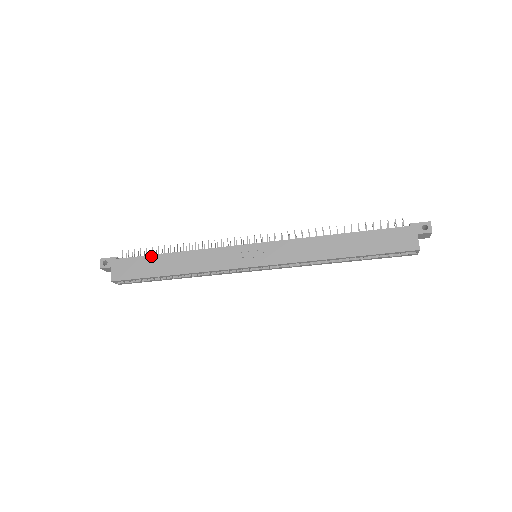
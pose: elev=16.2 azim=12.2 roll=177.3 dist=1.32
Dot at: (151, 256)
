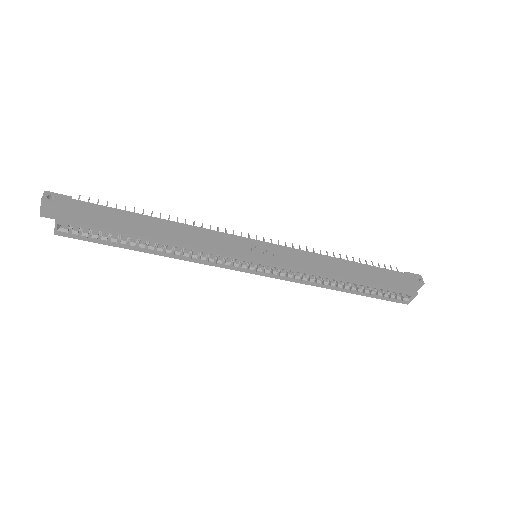
Dot at: (125, 211)
